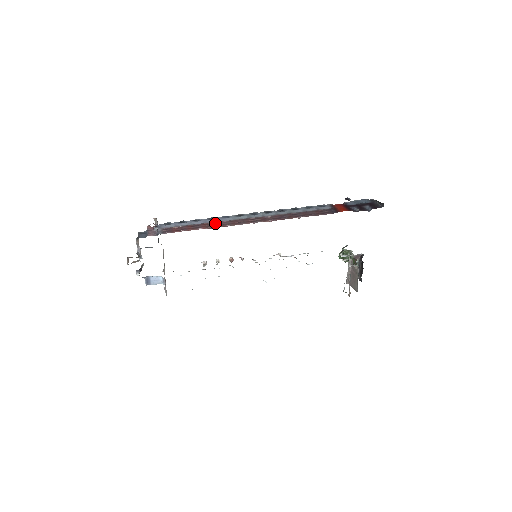
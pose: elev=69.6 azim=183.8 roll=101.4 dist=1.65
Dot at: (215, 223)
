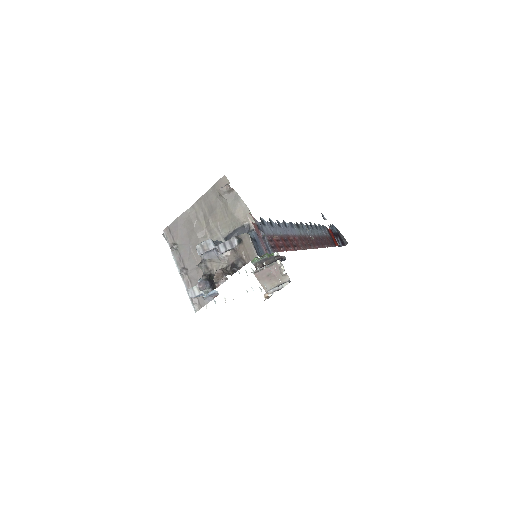
Dot at: (294, 239)
